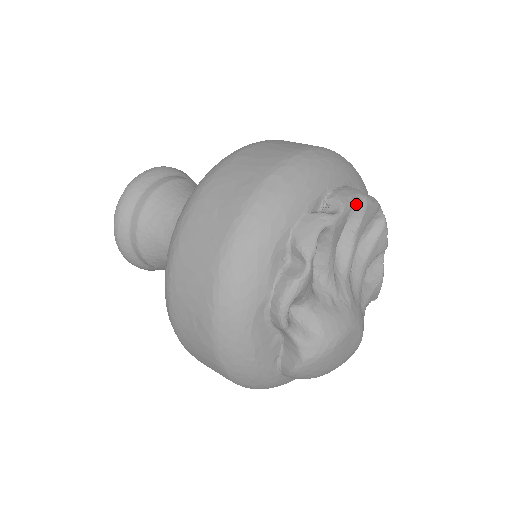
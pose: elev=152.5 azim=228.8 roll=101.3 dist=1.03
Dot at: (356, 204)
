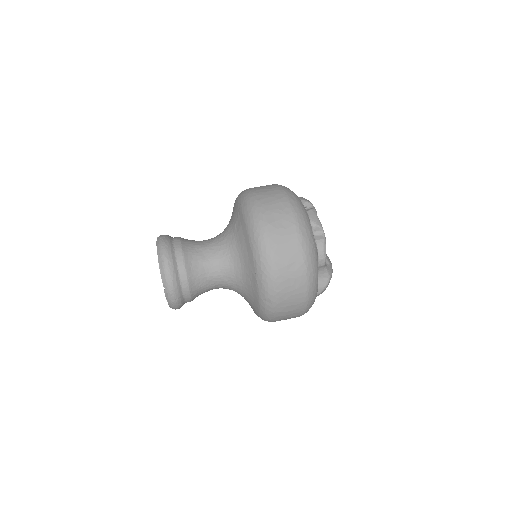
Dot at: occluded
